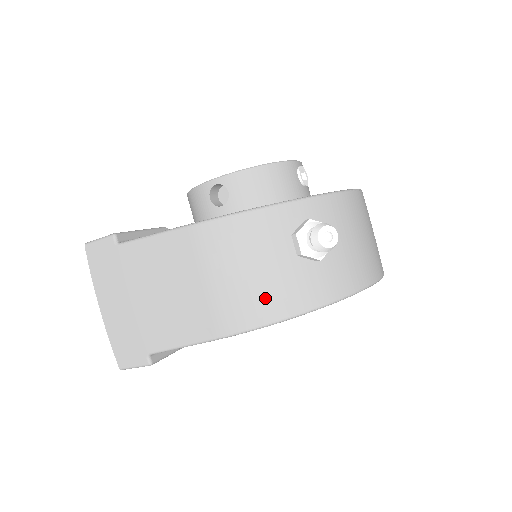
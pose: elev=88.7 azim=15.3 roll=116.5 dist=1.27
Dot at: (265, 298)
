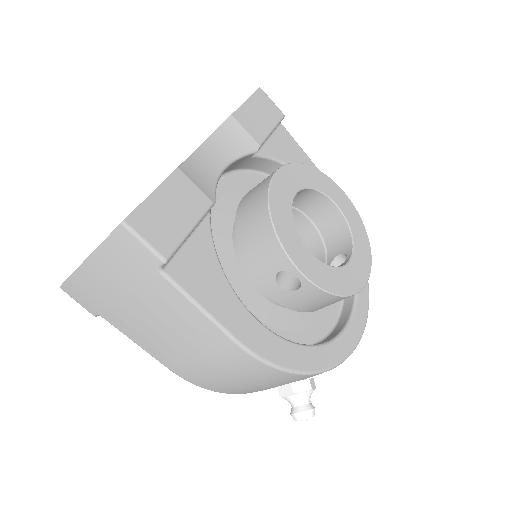
Dot at: (229, 389)
